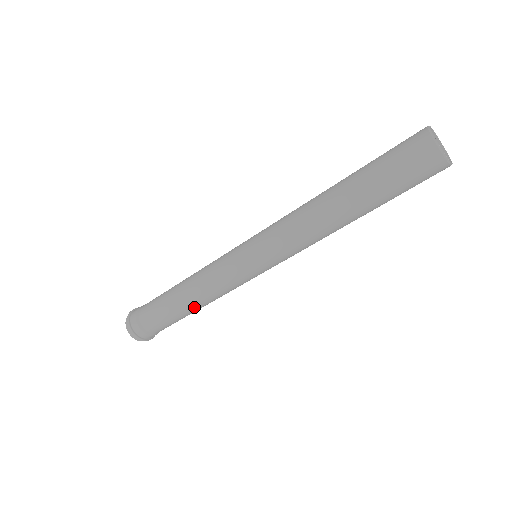
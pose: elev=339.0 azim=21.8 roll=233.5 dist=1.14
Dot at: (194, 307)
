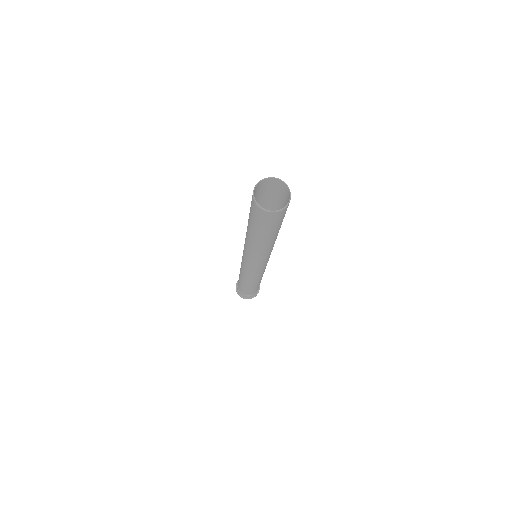
Dot at: (259, 282)
